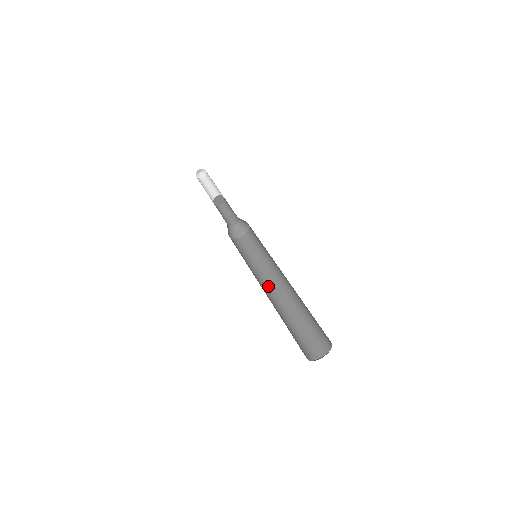
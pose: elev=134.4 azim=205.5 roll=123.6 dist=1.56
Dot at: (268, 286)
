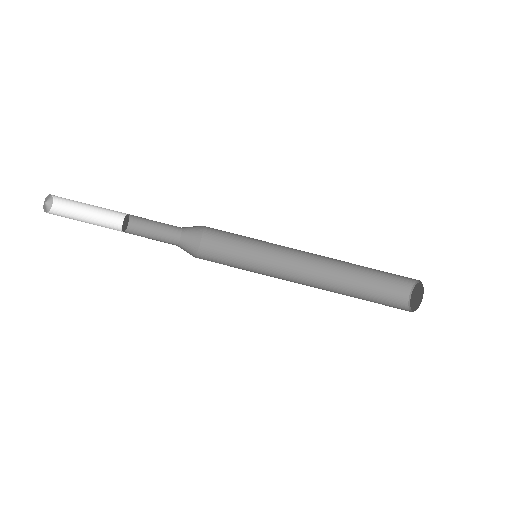
Dot at: (299, 256)
